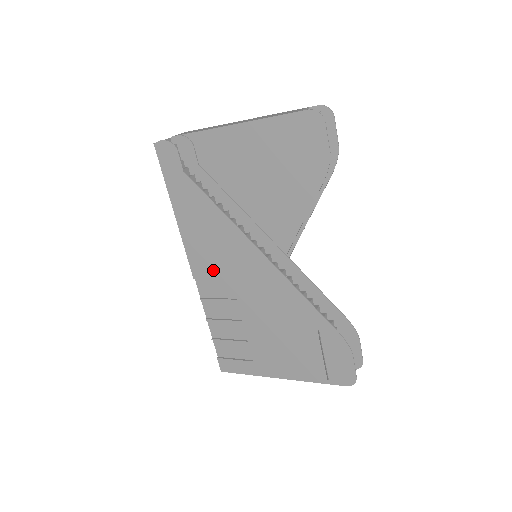
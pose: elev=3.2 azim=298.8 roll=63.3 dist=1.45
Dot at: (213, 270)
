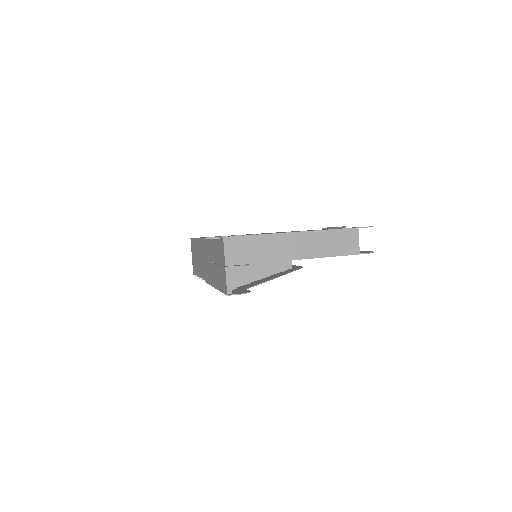
Dot at: occluded
